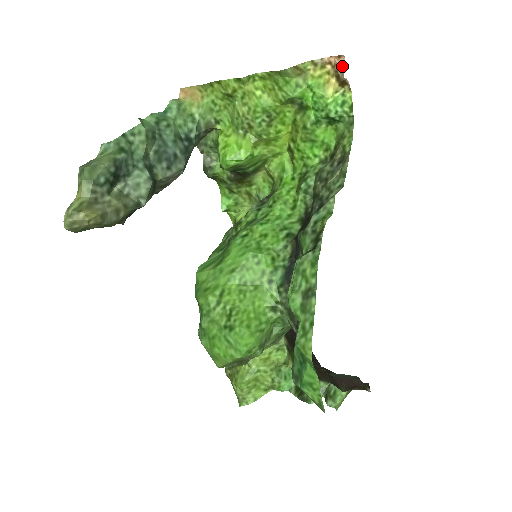
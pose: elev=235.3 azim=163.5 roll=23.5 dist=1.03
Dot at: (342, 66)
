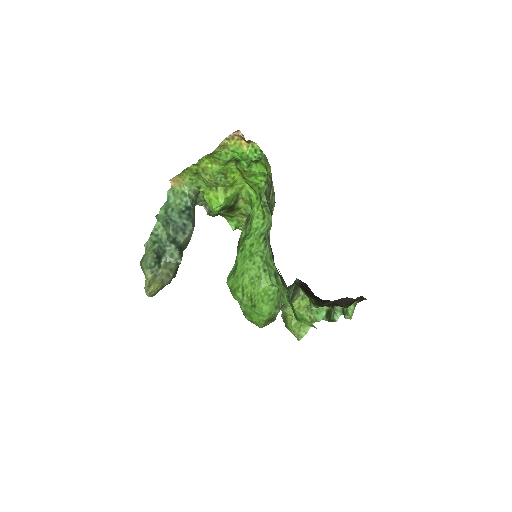
Dot at: (241, 135)
